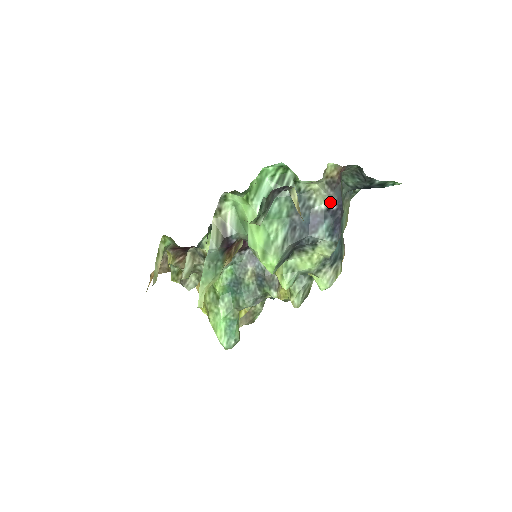
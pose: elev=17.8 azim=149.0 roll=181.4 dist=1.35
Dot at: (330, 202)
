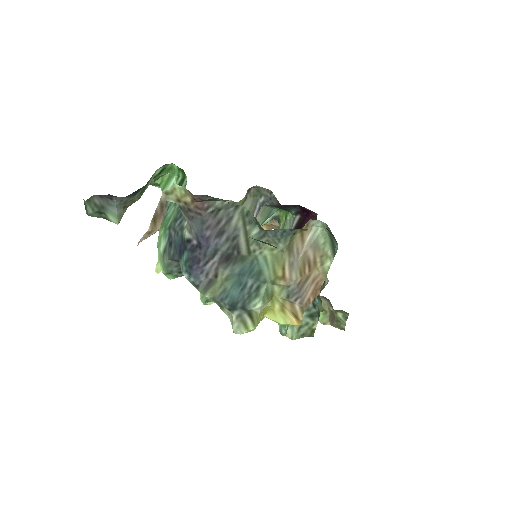
Dot at: (191, 233)
